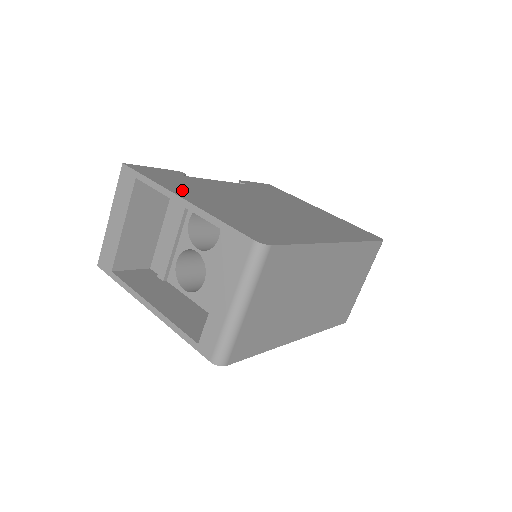
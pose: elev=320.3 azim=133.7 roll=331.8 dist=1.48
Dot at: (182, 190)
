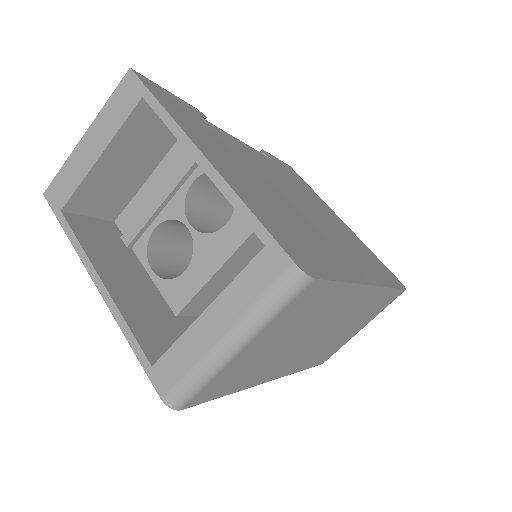
Dot at: (203, 141)
